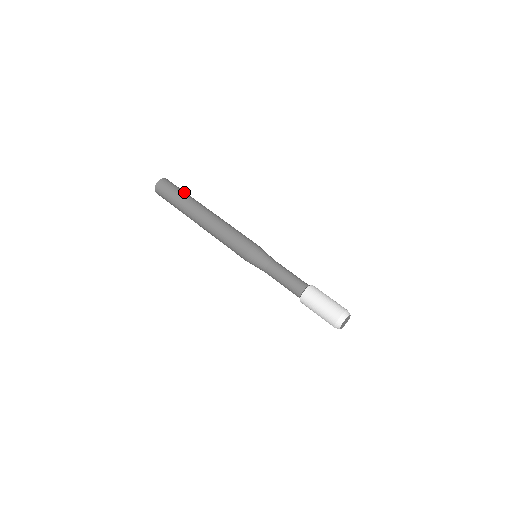
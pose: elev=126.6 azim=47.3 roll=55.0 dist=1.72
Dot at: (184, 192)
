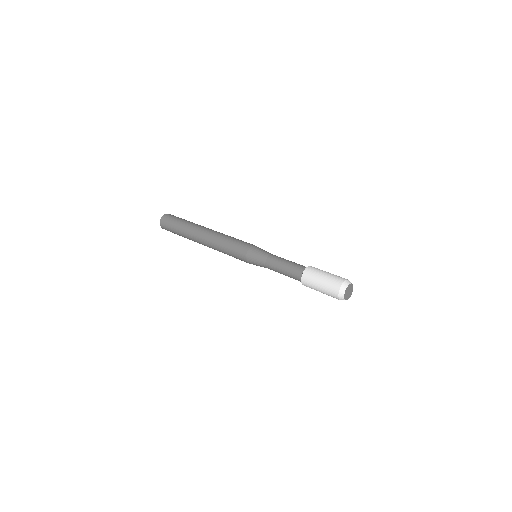
Dot at: (182, 221)
